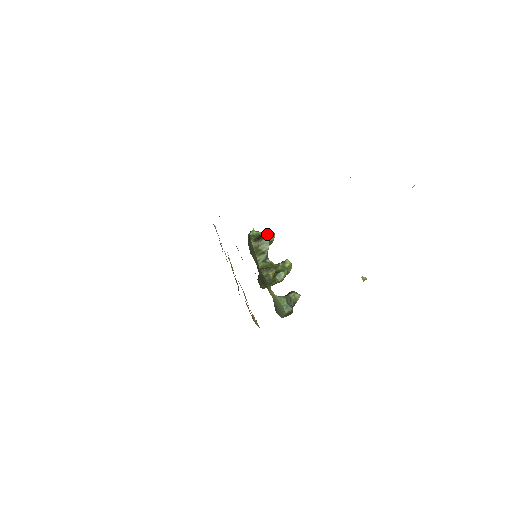
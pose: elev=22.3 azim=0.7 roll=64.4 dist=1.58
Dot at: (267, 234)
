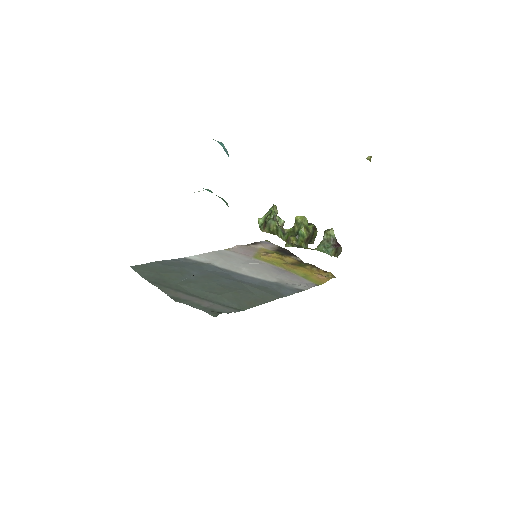
Dot at: (269, 212)
